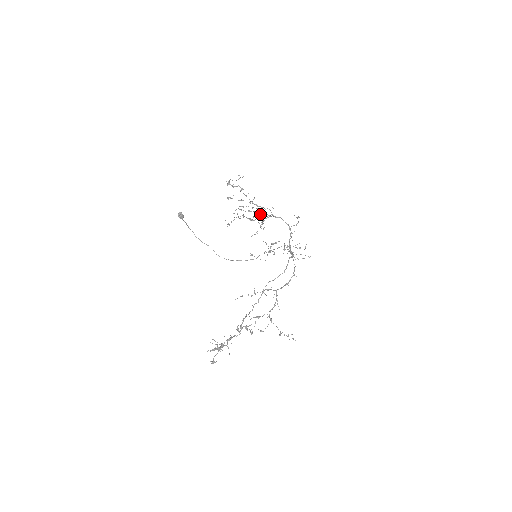
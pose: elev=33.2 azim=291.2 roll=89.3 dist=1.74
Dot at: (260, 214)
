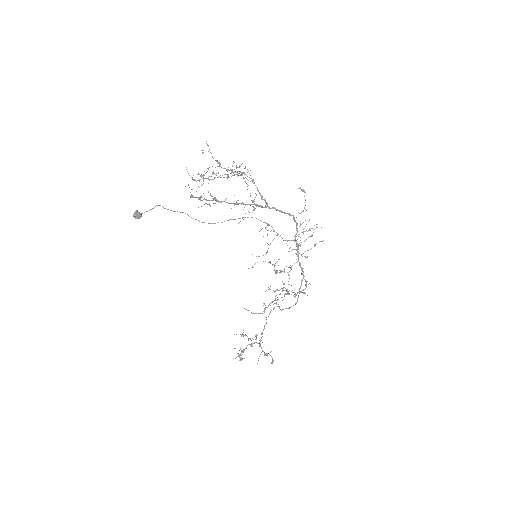
Dot at: occluded
